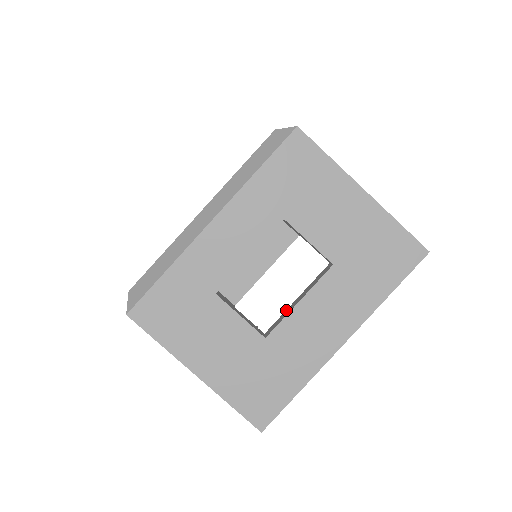
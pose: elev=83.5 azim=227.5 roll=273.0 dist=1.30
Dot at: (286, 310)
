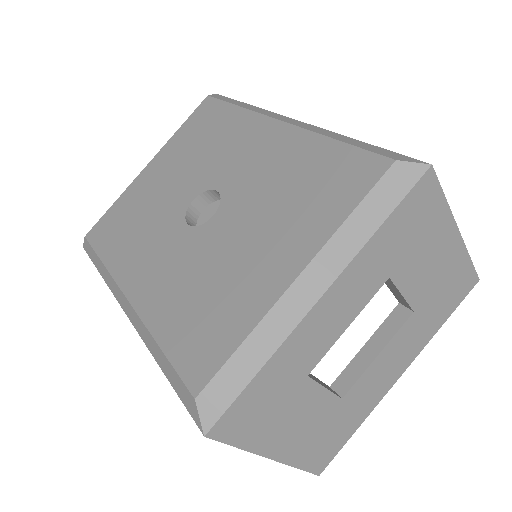
Dot at: (354, 359)
